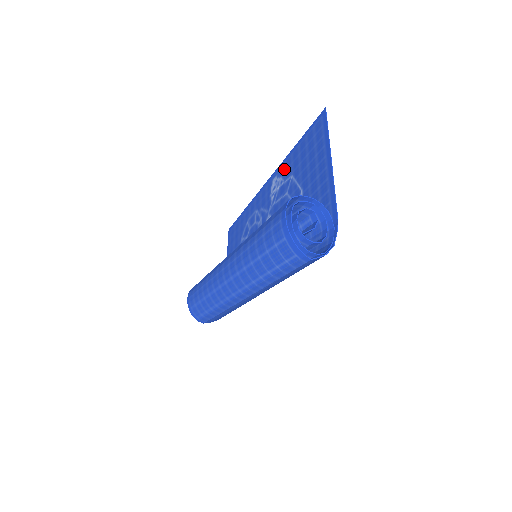
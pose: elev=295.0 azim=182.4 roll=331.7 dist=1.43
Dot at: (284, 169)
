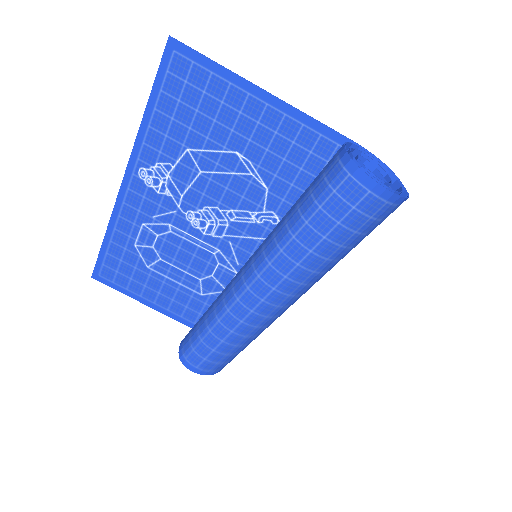
Dot at: (153, 151)
